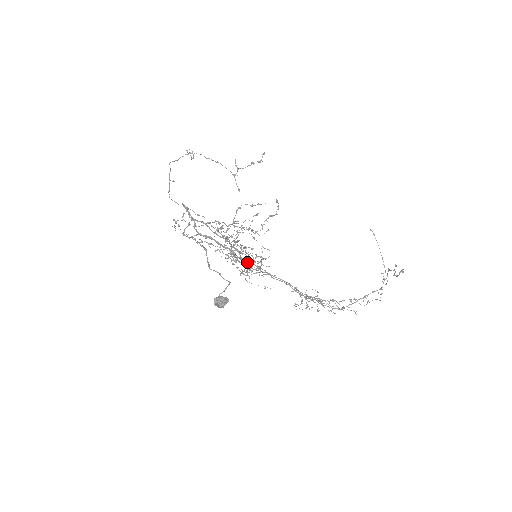
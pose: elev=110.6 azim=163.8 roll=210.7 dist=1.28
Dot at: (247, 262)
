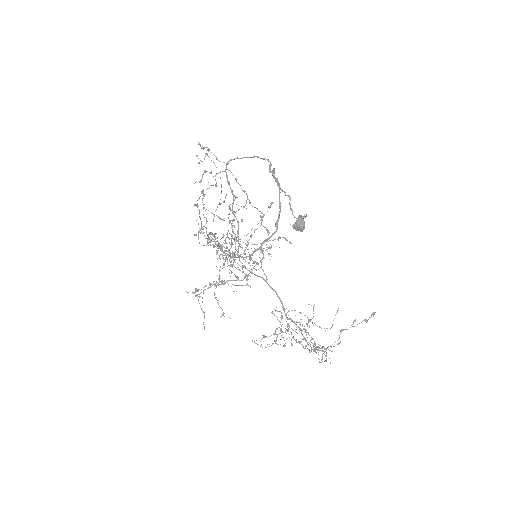
Dot at: (261, 247)
